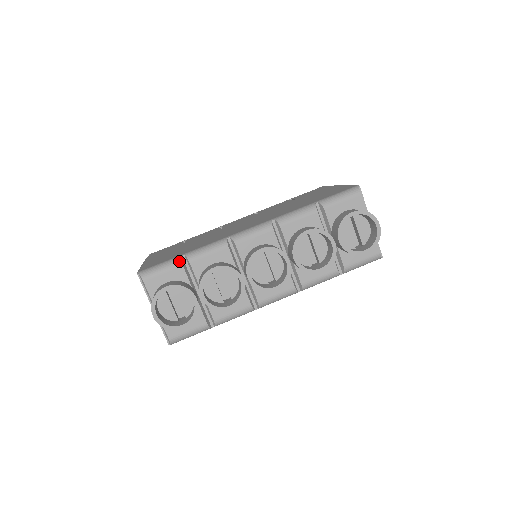
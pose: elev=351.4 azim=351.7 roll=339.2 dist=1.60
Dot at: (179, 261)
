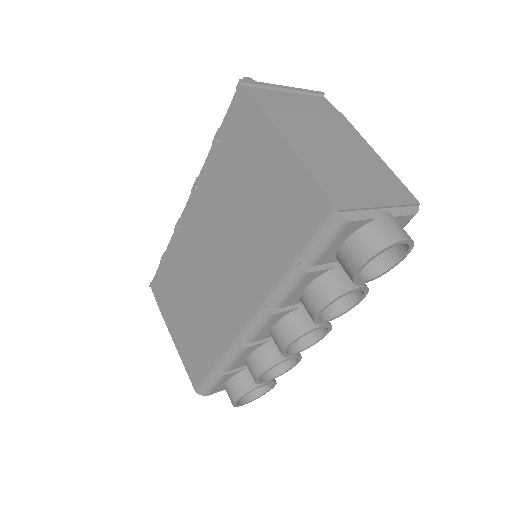
Dot at: (219, 376)
